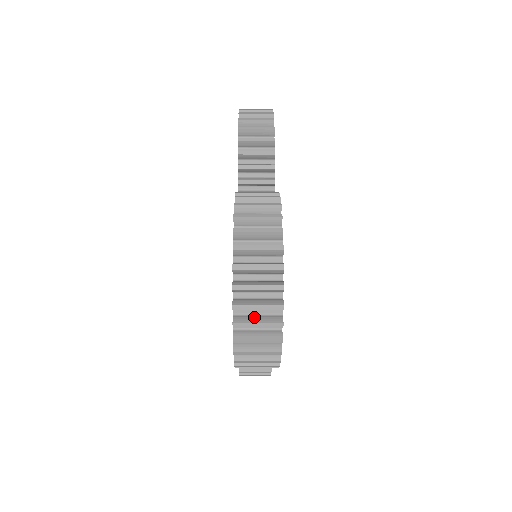
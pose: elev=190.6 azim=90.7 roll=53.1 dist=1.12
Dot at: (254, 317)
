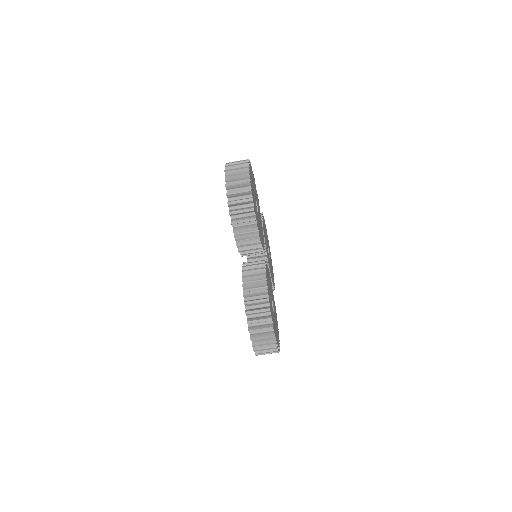
Dot at: (235, 171)
